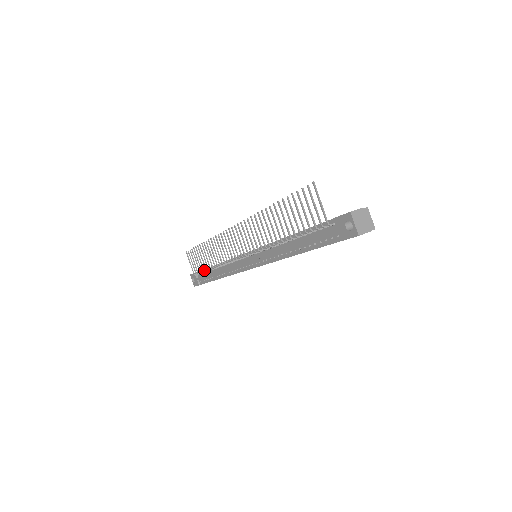
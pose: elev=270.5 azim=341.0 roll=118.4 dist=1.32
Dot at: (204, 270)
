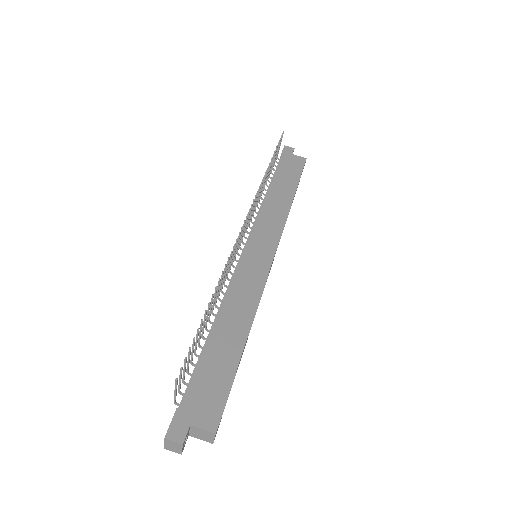
Dot at: occluded
